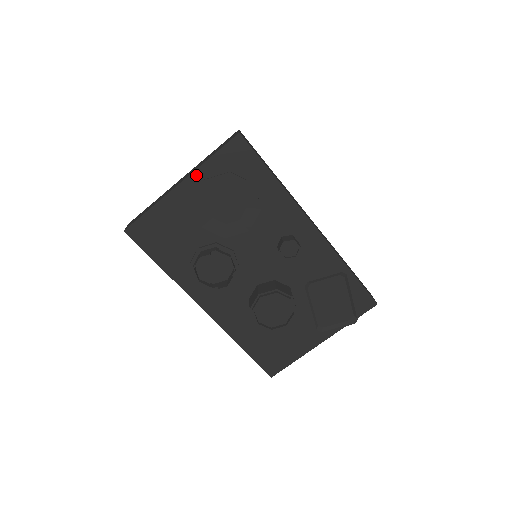
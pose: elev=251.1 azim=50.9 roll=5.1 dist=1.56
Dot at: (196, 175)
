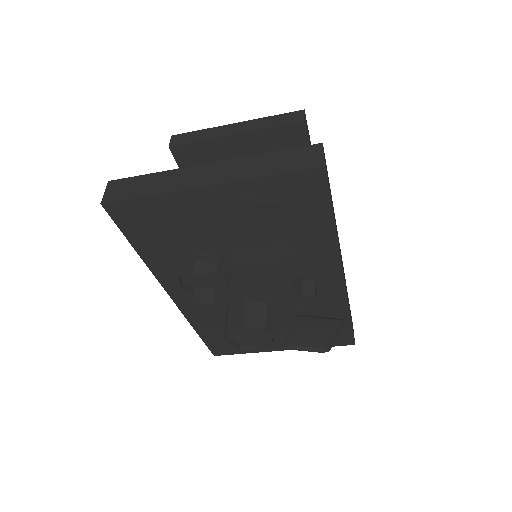
Dot at: (235, 186)
